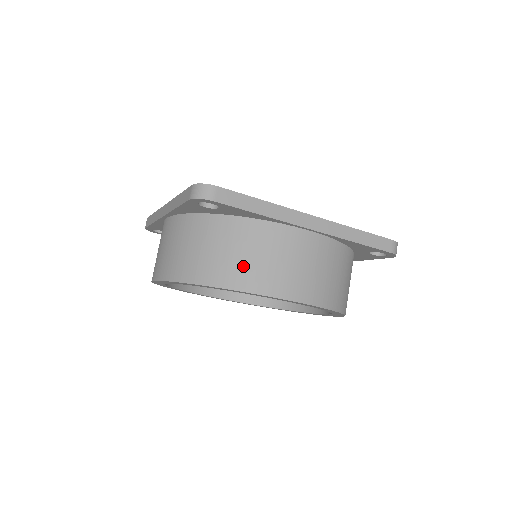
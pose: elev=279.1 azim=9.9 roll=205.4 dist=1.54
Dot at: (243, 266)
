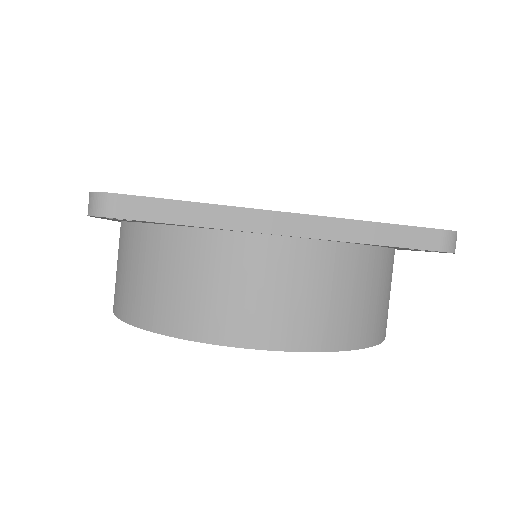
Dot at: (186, 302)
